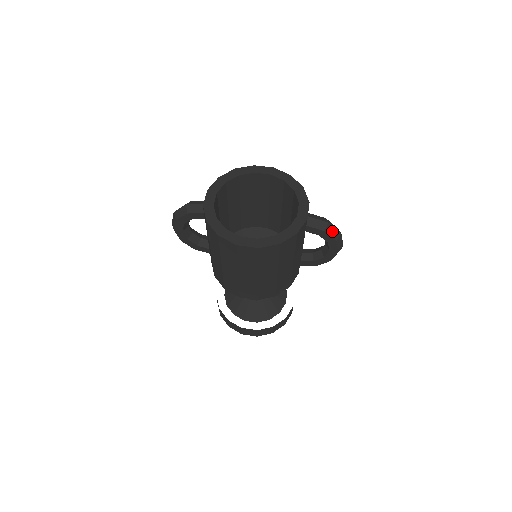
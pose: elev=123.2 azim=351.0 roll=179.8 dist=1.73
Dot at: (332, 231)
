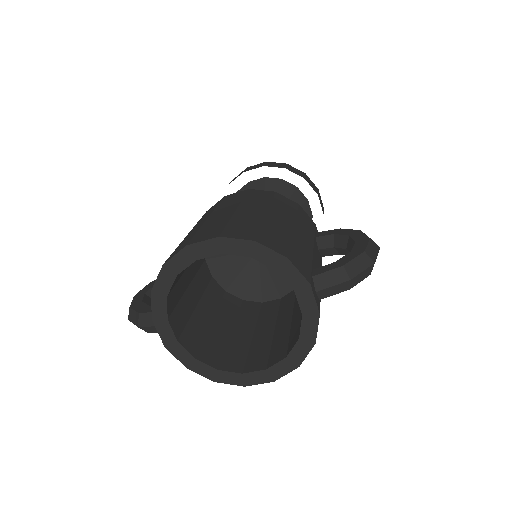
Dot at: (360, 277)
